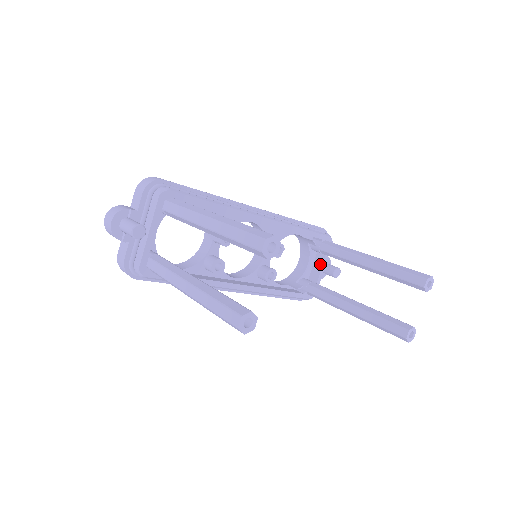
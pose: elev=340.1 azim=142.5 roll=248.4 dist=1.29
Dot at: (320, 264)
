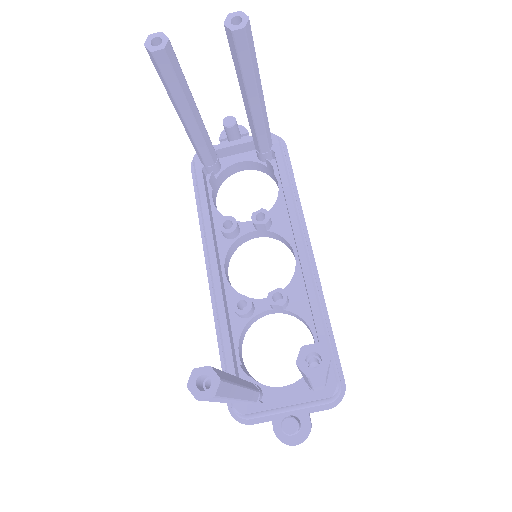
Dot at: occluded
